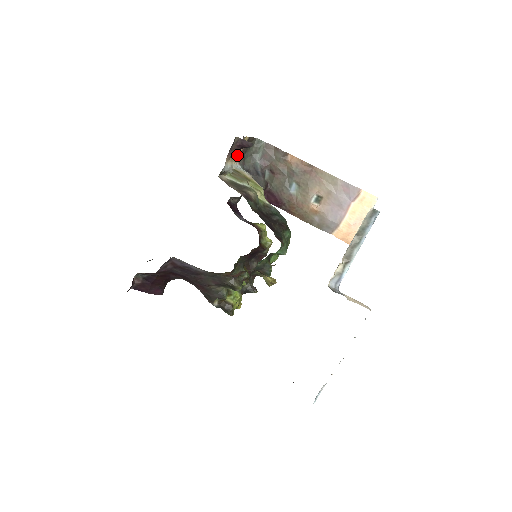
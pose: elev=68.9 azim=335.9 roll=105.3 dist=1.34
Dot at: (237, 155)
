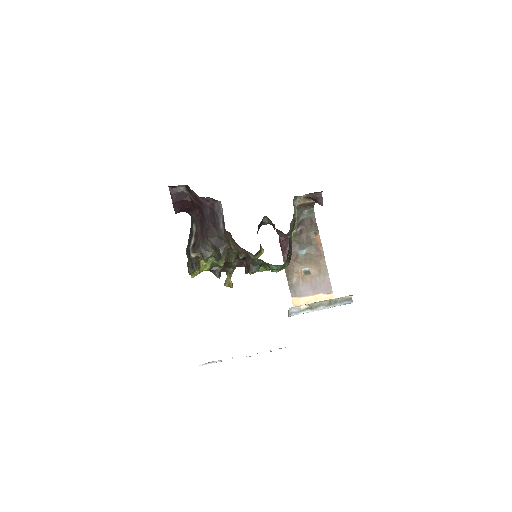
Dot at: (303, 201)
